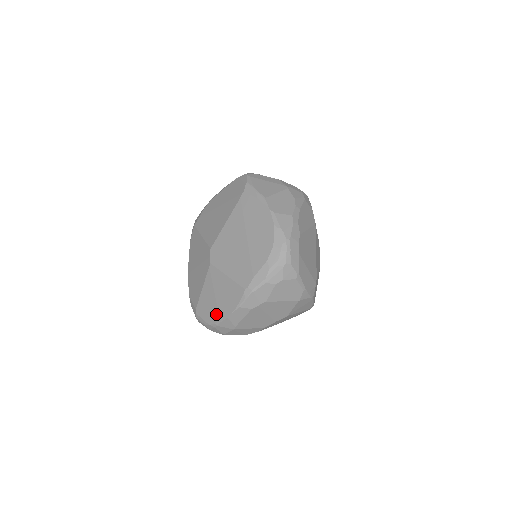
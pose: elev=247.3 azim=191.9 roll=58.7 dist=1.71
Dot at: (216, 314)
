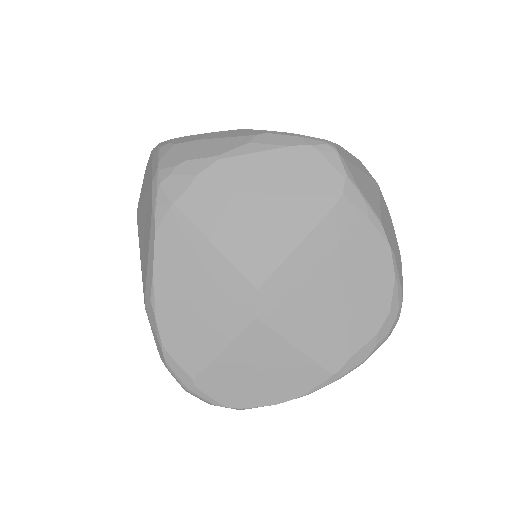
Dot at: (251, 397)
